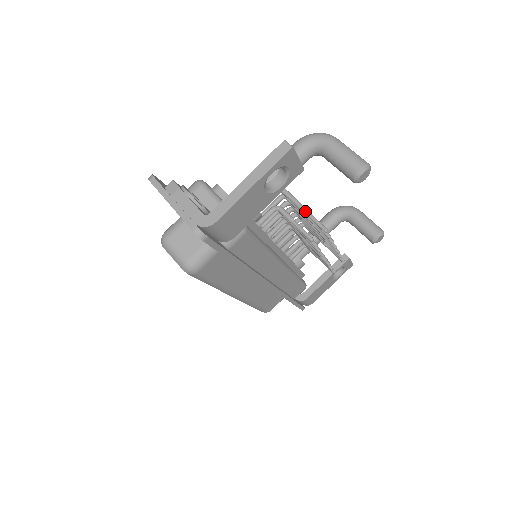
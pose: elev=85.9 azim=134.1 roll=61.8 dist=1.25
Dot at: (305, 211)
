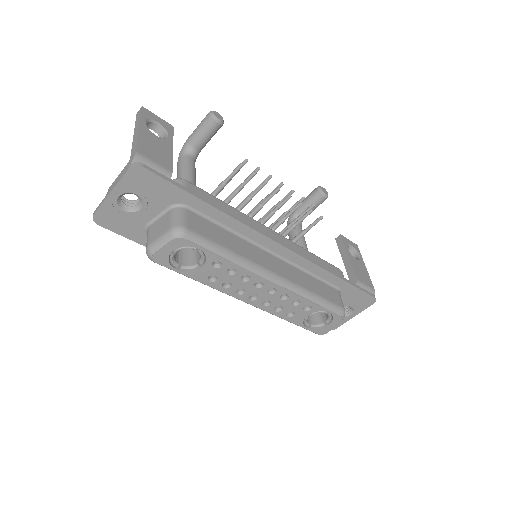
Dot at: occluded
